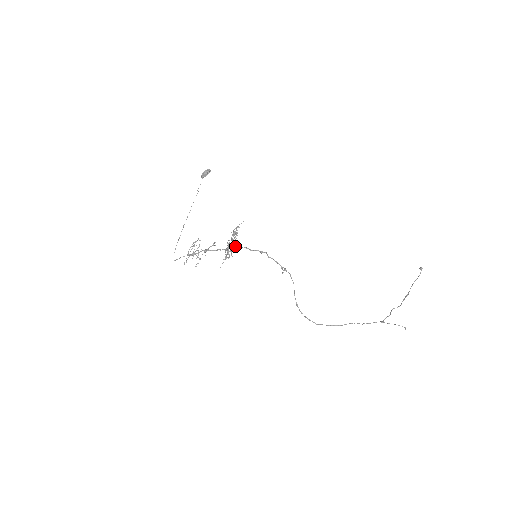
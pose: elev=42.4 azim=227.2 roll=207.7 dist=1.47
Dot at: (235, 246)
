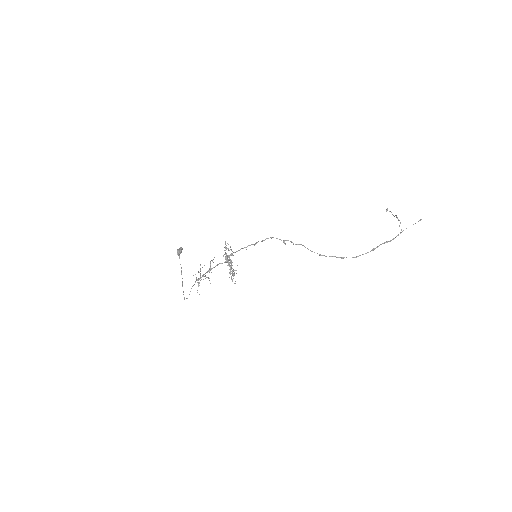
Dot at: (231, 253)
